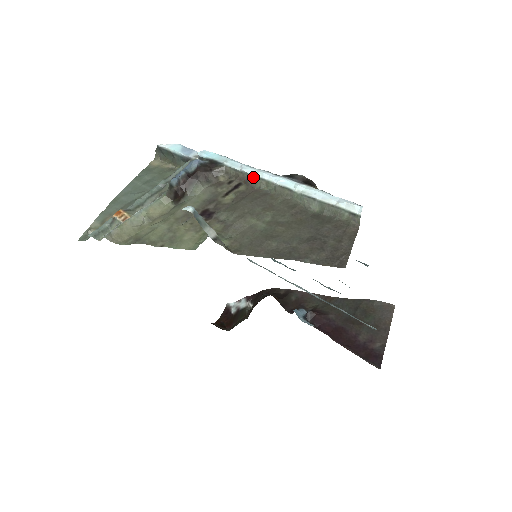
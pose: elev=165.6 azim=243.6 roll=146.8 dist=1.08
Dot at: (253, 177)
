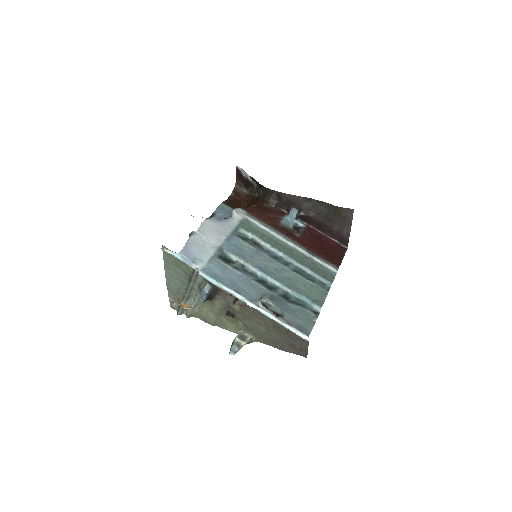
Dot at: (244, 302)
